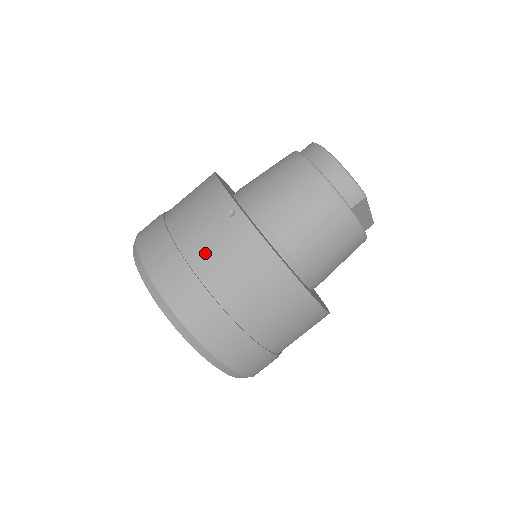
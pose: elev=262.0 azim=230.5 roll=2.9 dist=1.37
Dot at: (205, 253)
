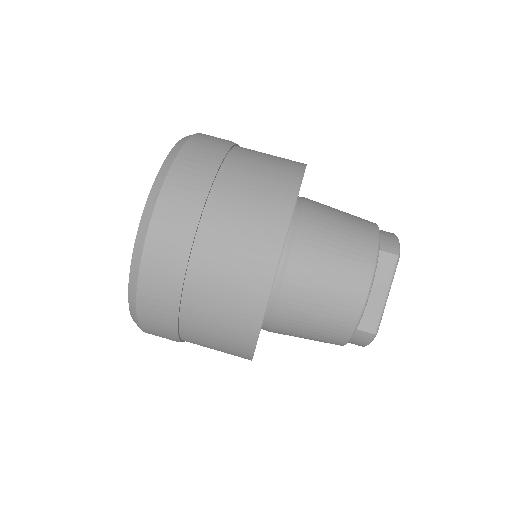
Dot at: occluded
